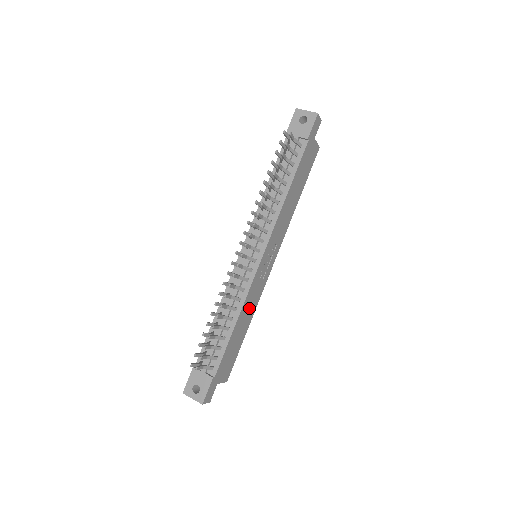
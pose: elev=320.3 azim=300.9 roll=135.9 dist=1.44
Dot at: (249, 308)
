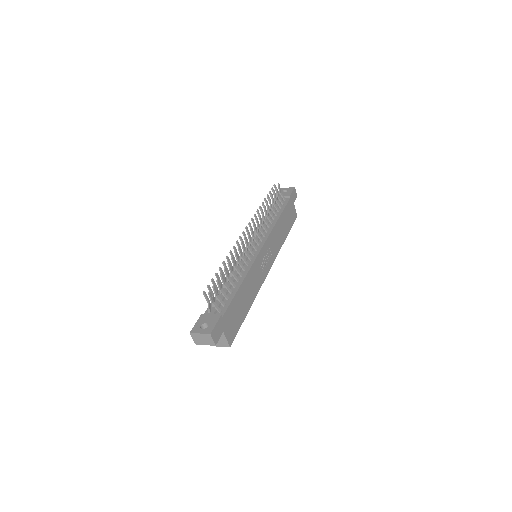
Dot at: (251, 286)
